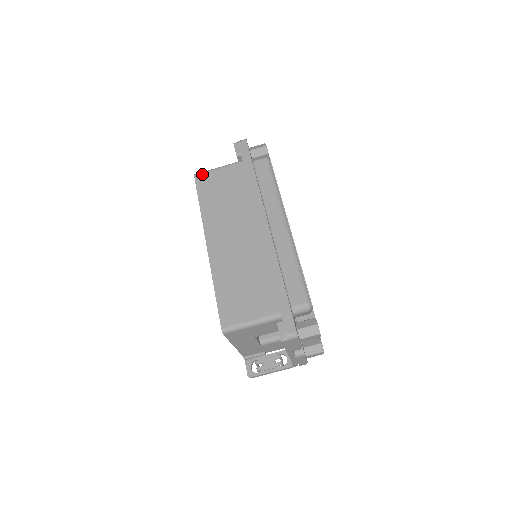
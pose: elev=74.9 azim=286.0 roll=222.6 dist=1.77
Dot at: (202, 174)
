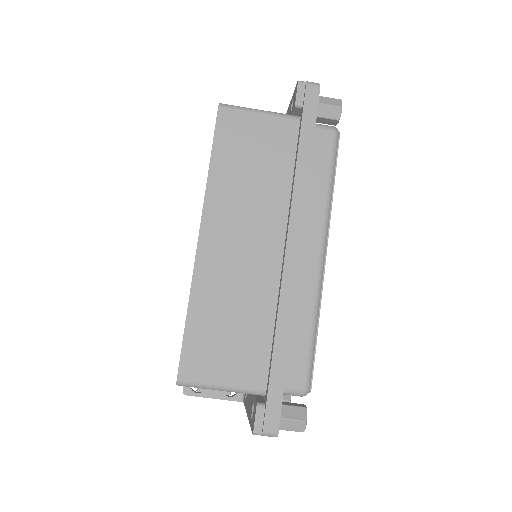
Dot at: (231, 110)
